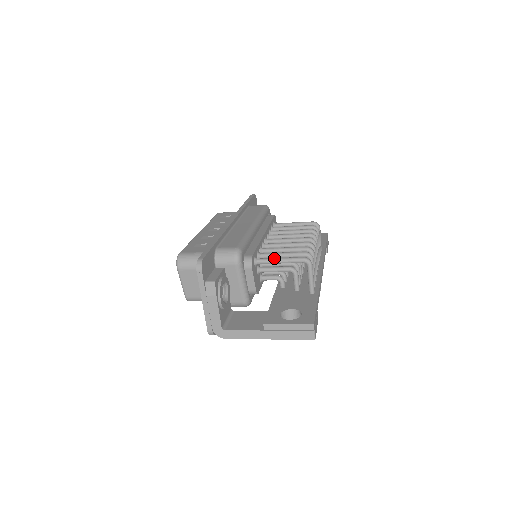
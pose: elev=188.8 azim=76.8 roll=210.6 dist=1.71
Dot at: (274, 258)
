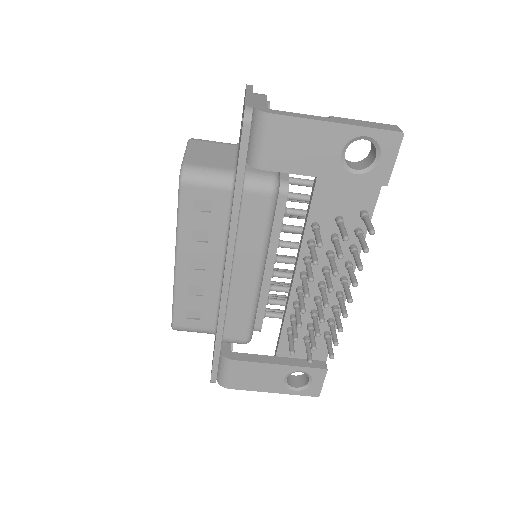
Dot at: (309, 181)
